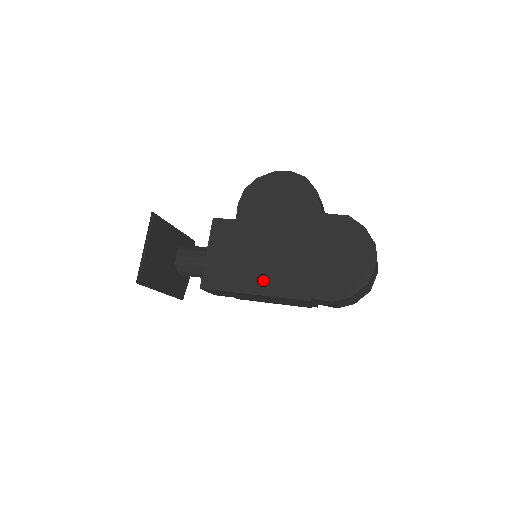
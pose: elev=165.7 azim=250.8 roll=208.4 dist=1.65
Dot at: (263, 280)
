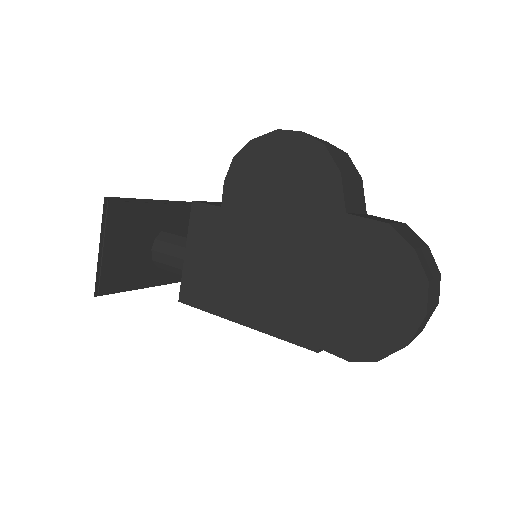
Dot at: (255, 307)
